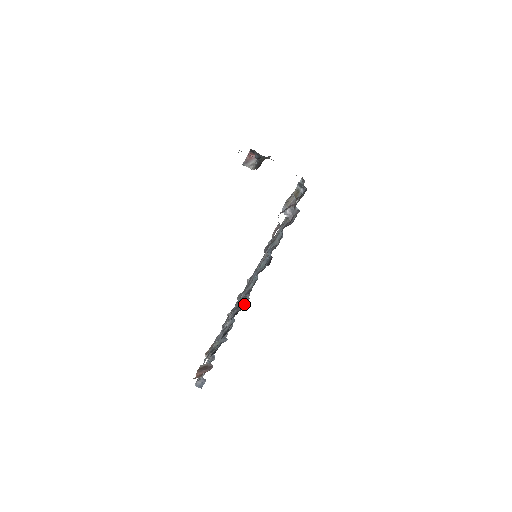
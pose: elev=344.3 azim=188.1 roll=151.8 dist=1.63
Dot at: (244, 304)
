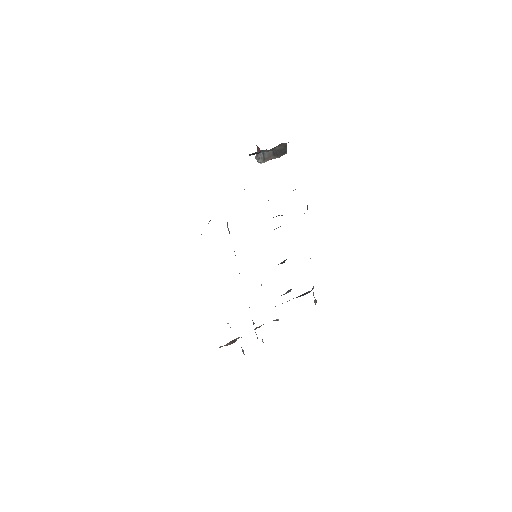
Dot at: occluded
